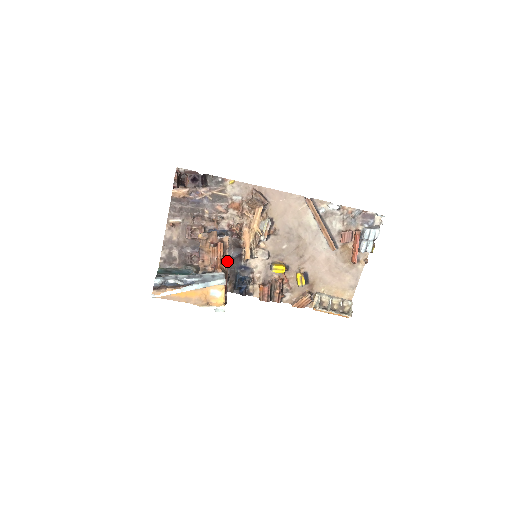
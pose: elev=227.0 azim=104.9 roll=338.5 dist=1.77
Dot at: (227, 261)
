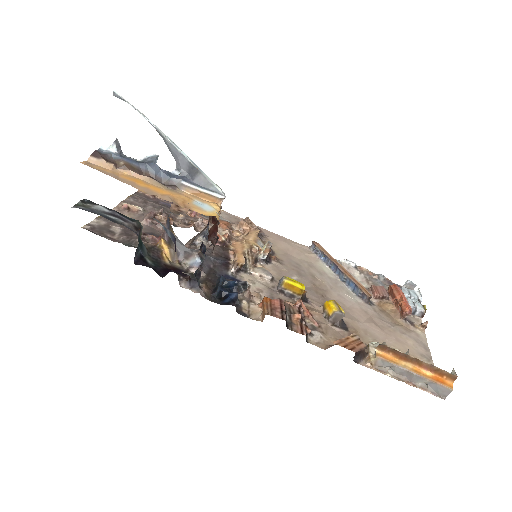
Dot at: occluded
